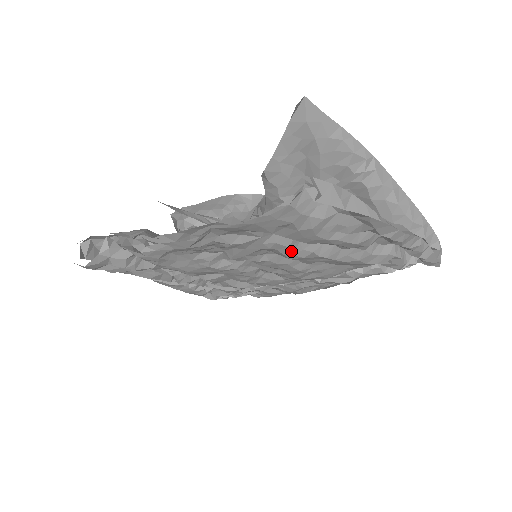
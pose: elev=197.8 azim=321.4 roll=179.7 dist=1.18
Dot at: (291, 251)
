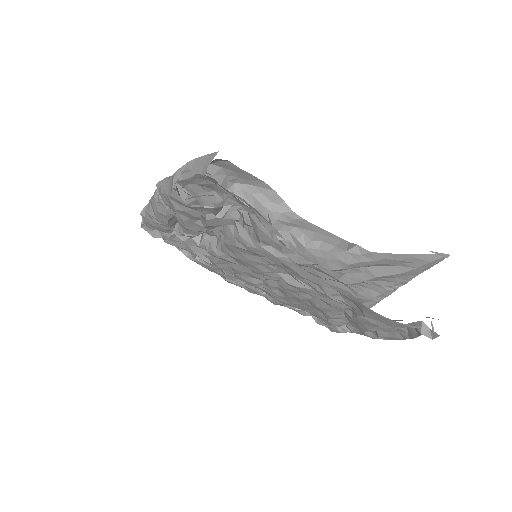
Dot at: occluded
